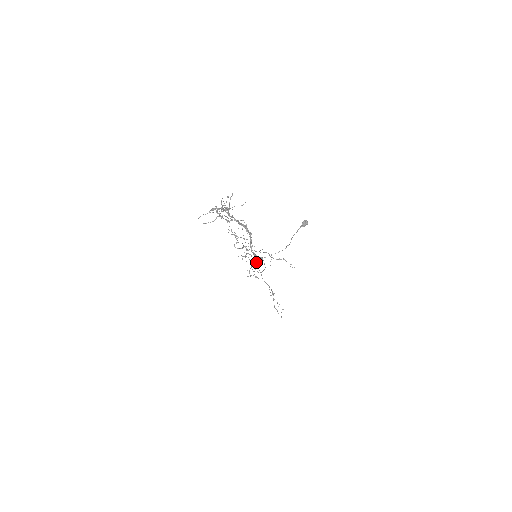
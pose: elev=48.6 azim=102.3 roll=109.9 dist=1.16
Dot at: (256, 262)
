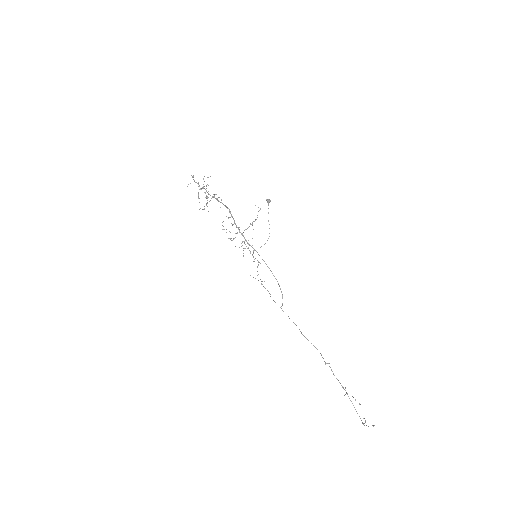
Dot at: (258, 261)
